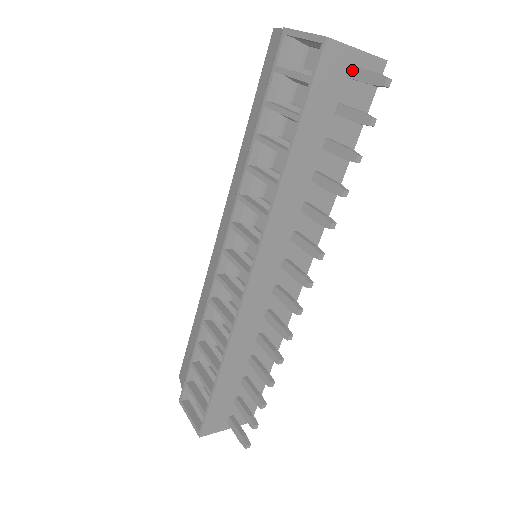
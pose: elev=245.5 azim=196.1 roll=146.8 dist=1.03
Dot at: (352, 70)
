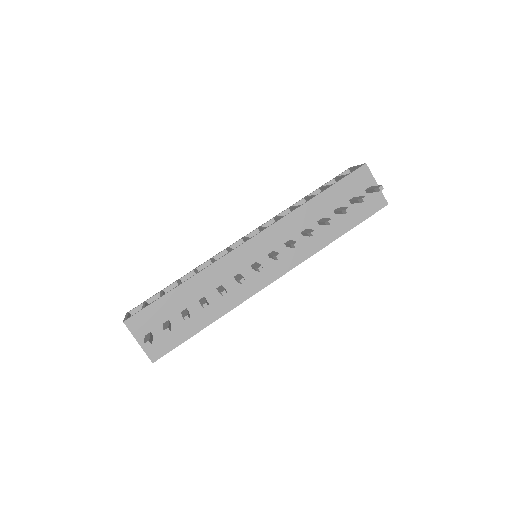
Dot at: (369, 187)
